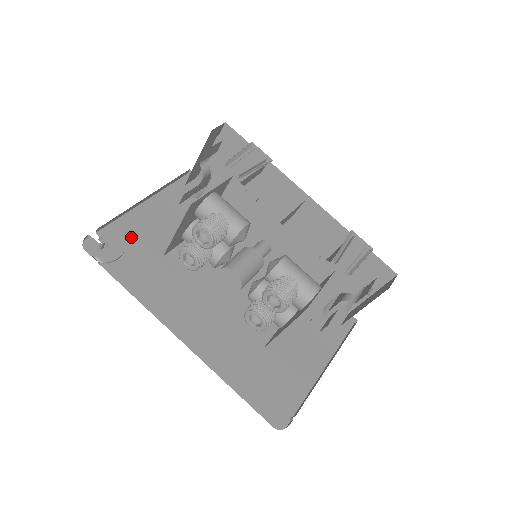
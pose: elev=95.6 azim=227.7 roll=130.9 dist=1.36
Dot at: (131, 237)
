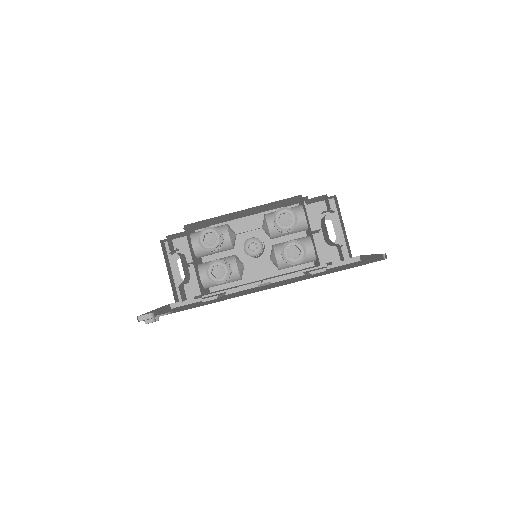
Dot at: occluded
